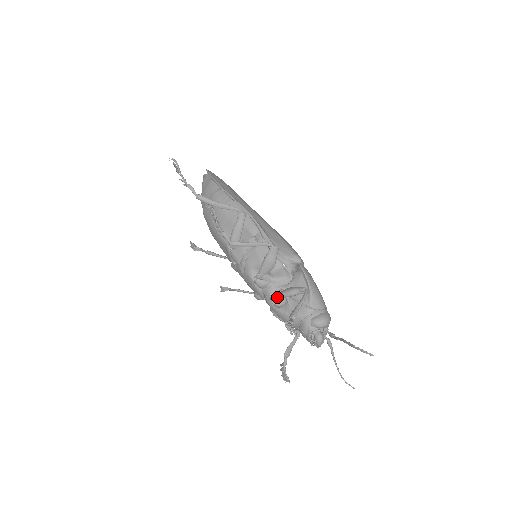
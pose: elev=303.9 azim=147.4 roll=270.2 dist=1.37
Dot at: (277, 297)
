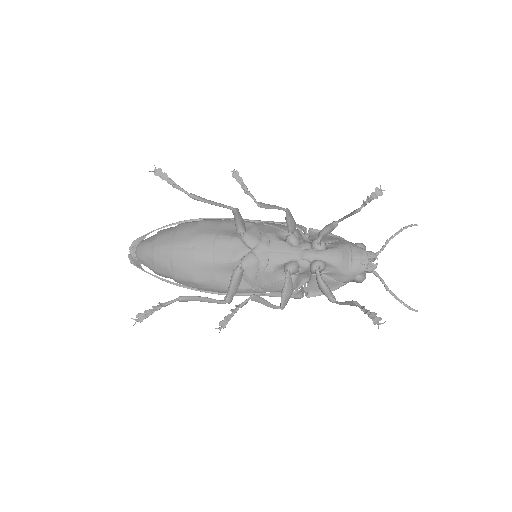
Dot at: (321, 234)
